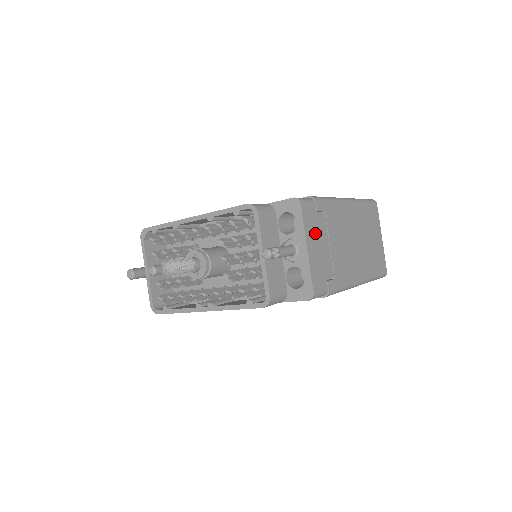
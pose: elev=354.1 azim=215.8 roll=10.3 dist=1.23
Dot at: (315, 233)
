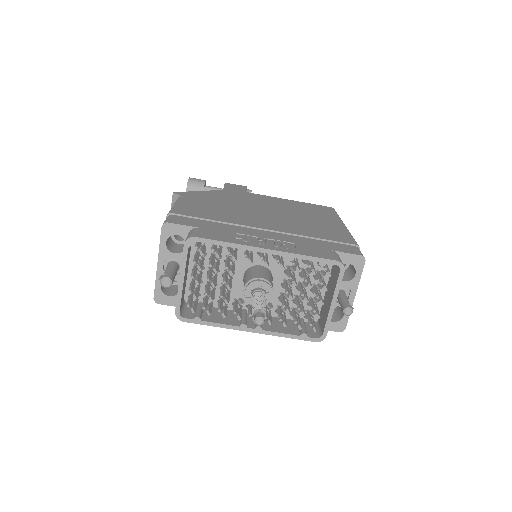
Dot at: occluded
